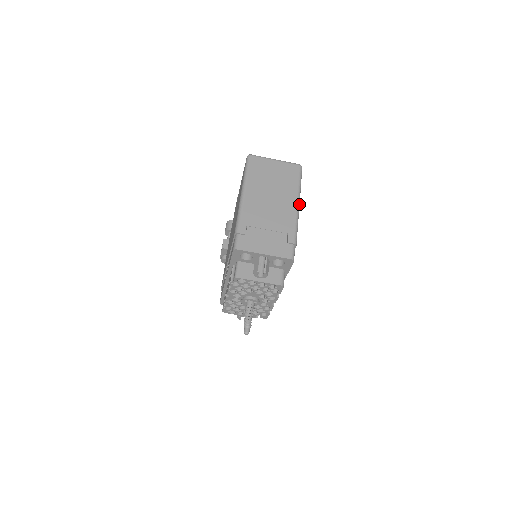
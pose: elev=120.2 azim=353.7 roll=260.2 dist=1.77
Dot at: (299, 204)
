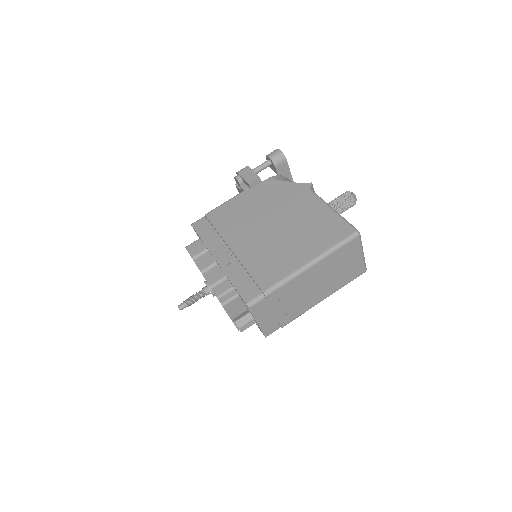
Dot at: (323, 299)
